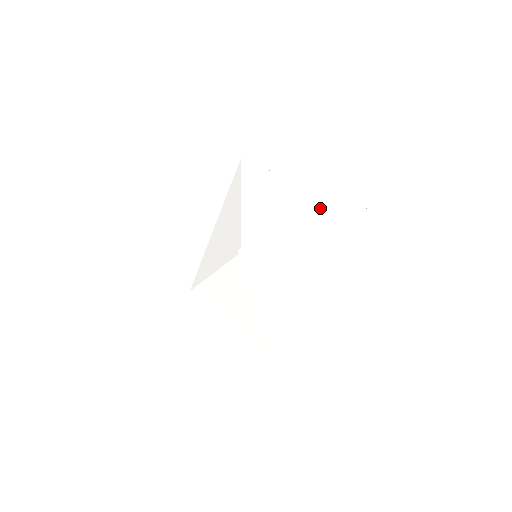
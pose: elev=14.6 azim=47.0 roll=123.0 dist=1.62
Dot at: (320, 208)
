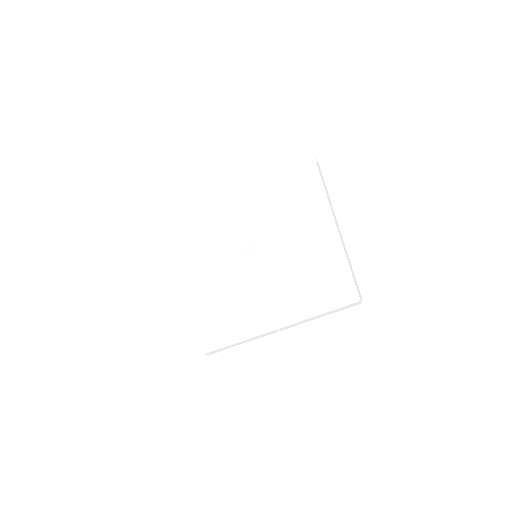
Dot at: (285, 183)
